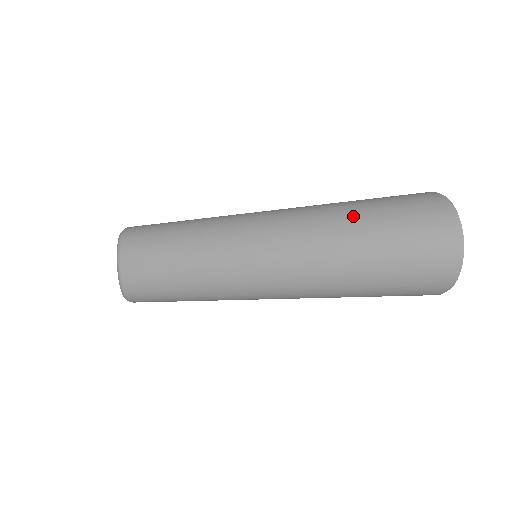
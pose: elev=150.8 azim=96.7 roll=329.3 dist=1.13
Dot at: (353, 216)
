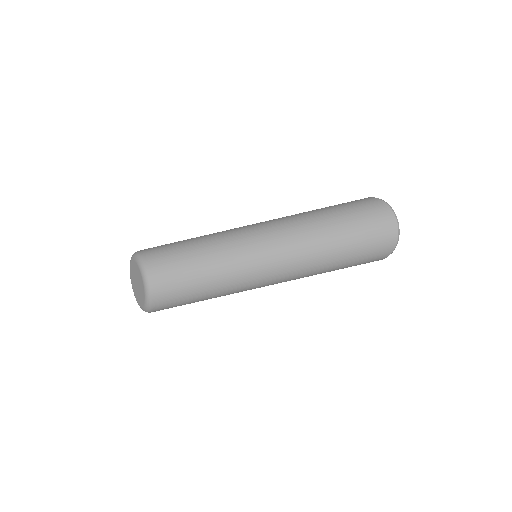
Dot at: (330, 217)
